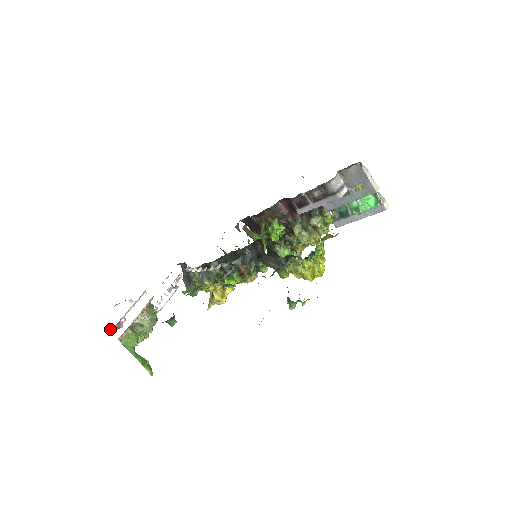
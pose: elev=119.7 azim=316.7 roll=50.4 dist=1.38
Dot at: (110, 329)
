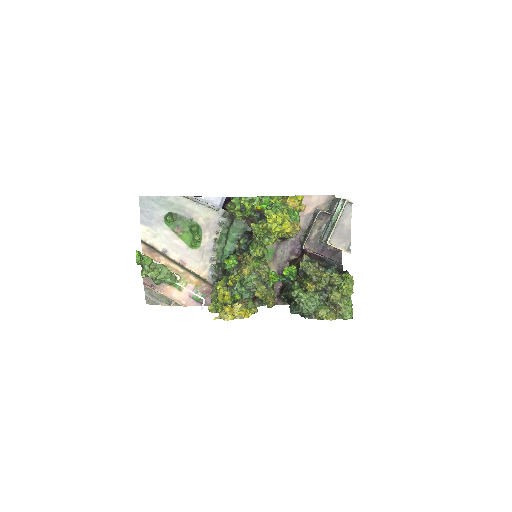
Dot at: (145, 282)
